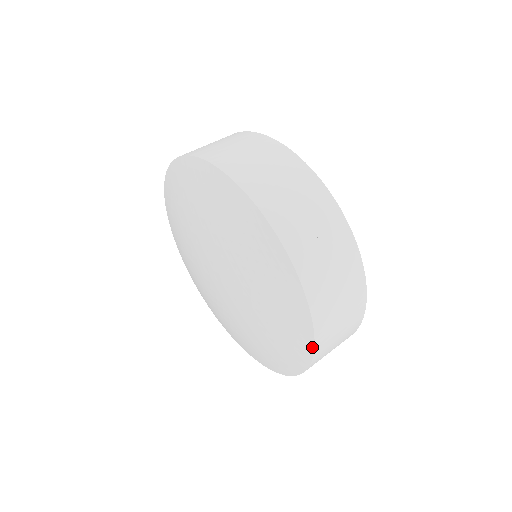
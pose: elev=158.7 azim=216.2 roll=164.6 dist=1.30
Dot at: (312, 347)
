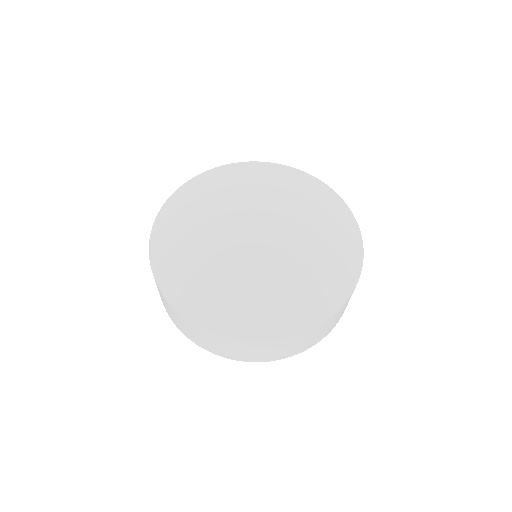
Dot at: (361, 265)
